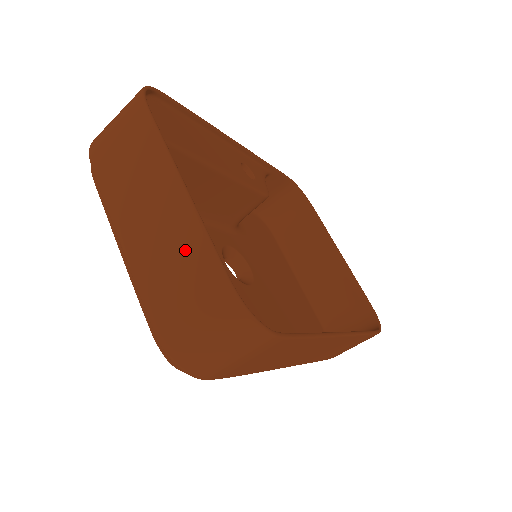
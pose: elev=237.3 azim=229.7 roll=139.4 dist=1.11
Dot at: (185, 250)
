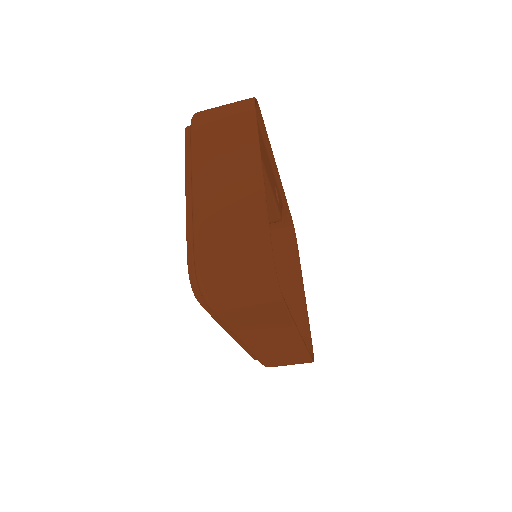
Dot at: (245, 210)
